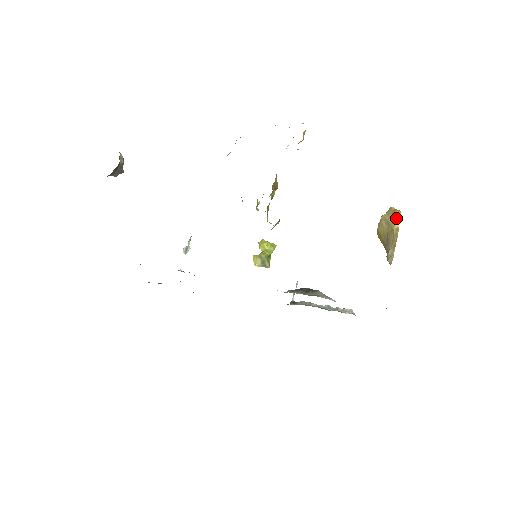
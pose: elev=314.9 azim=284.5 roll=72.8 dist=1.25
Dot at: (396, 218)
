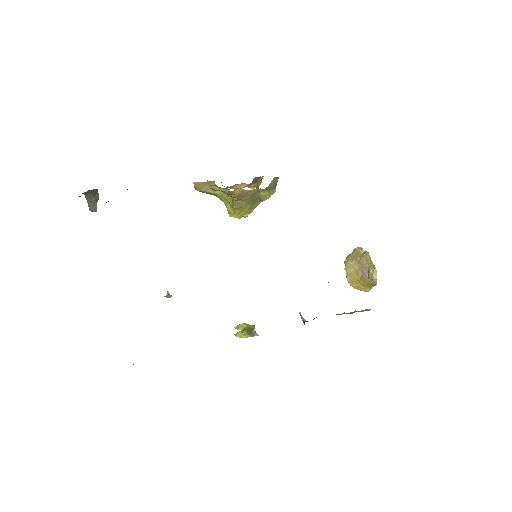
Dot at: (358, 249)
